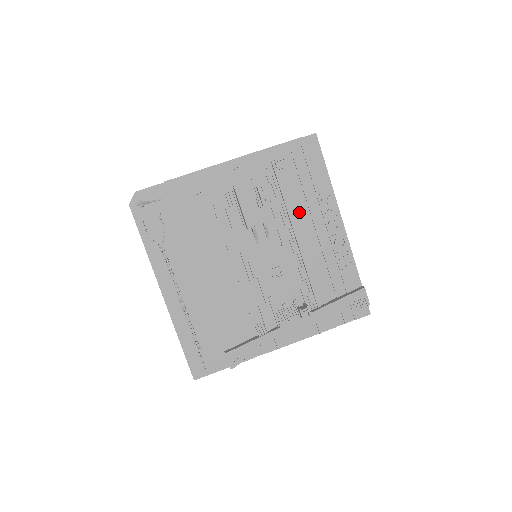
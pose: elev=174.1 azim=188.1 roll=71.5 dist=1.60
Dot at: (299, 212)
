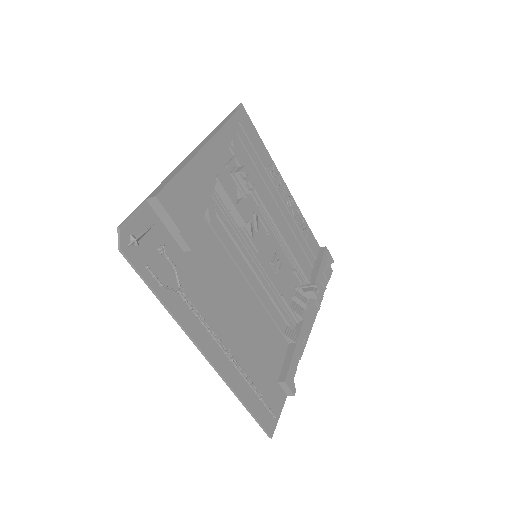
Dot at: (263, 192)
